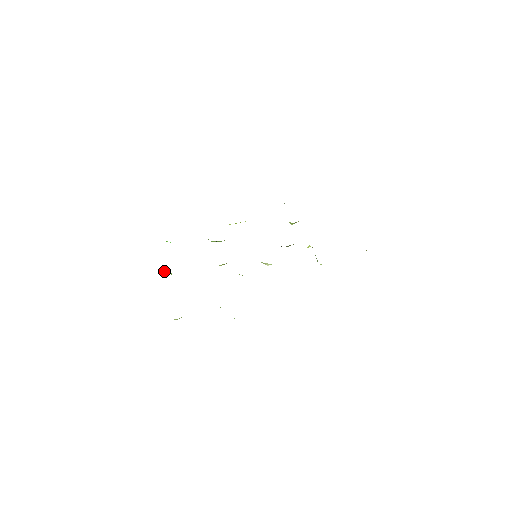
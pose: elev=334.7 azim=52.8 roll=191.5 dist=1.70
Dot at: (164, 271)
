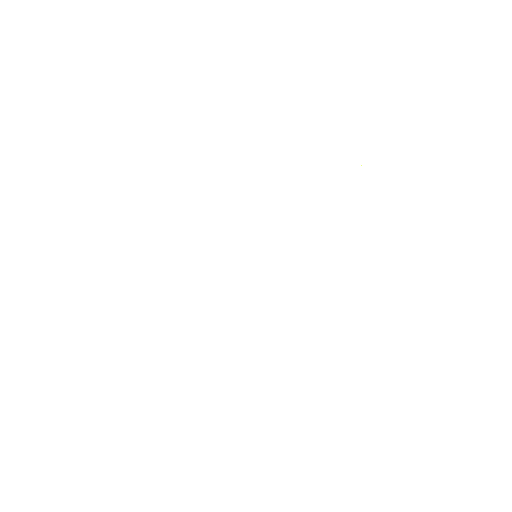
Dot at: occluded
